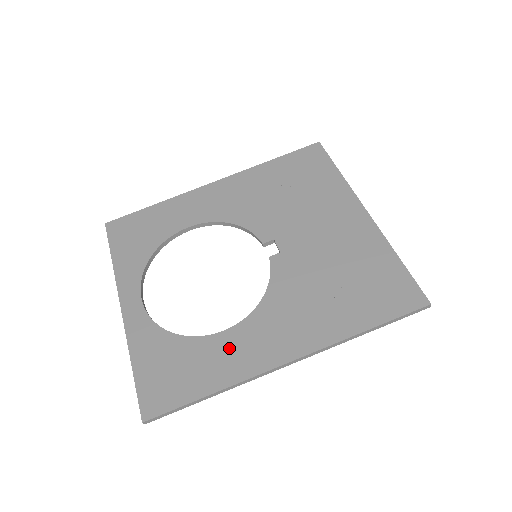
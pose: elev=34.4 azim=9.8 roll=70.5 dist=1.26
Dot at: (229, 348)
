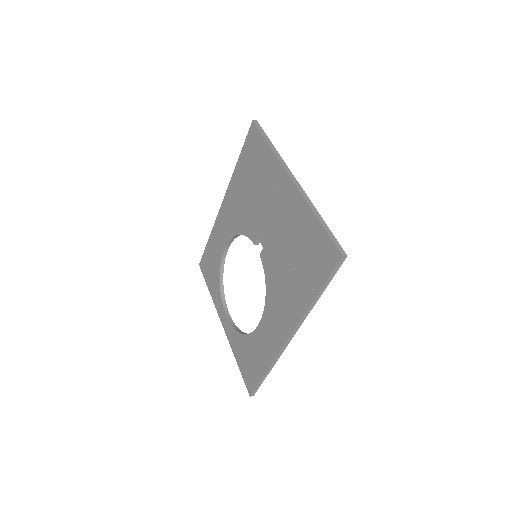
Dot at: (263, 337)
